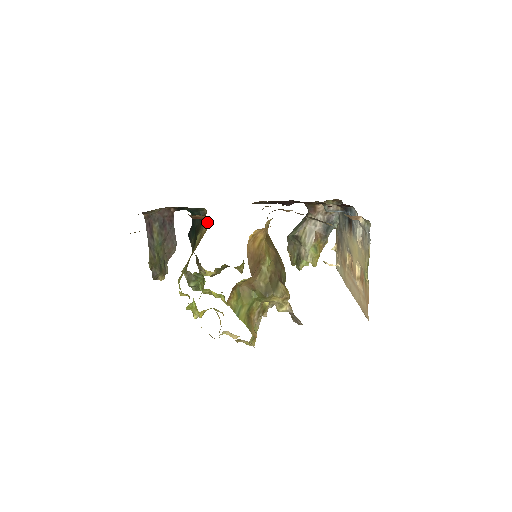
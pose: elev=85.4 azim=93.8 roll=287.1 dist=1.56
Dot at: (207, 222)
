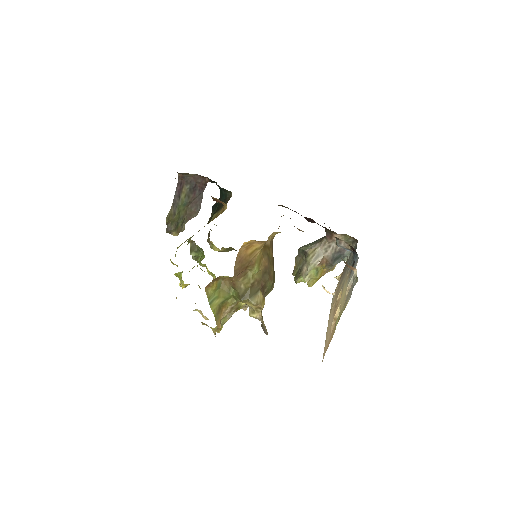
Dot at: (223, 208)
